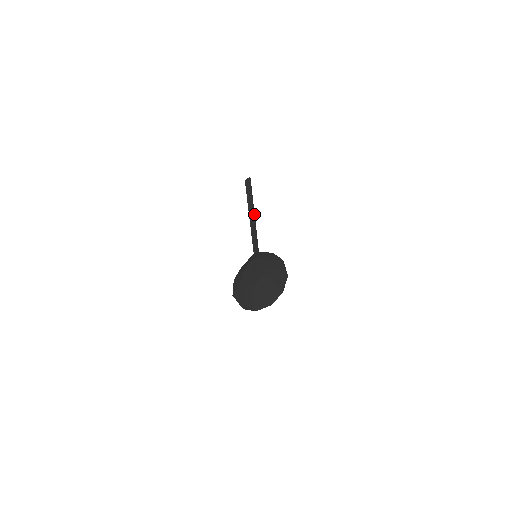
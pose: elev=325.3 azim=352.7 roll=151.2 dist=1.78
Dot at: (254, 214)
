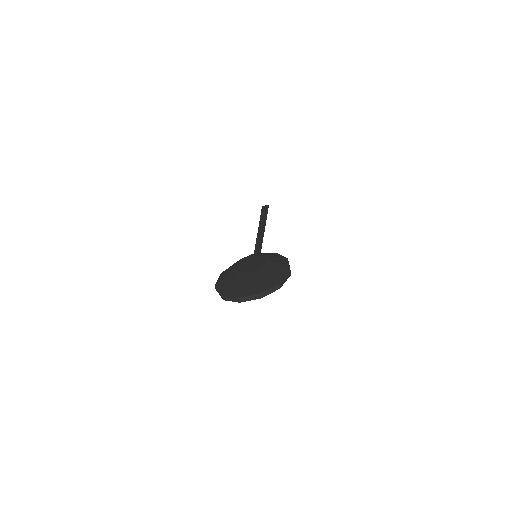
Dot at: (264, 228)
